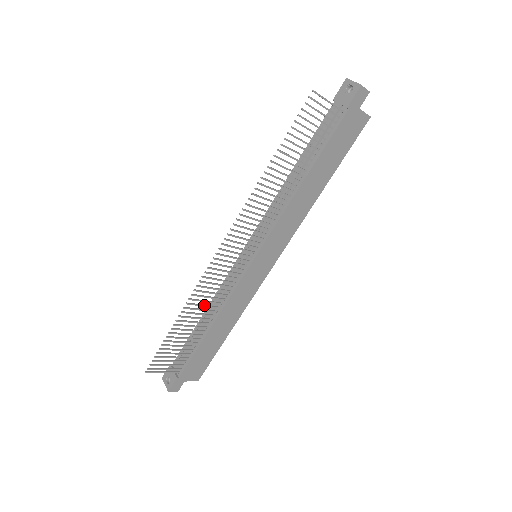
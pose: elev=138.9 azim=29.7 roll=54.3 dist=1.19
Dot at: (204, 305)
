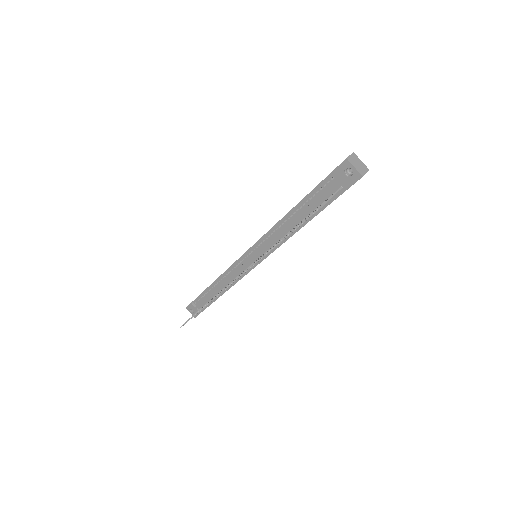
Dot at: occluded
